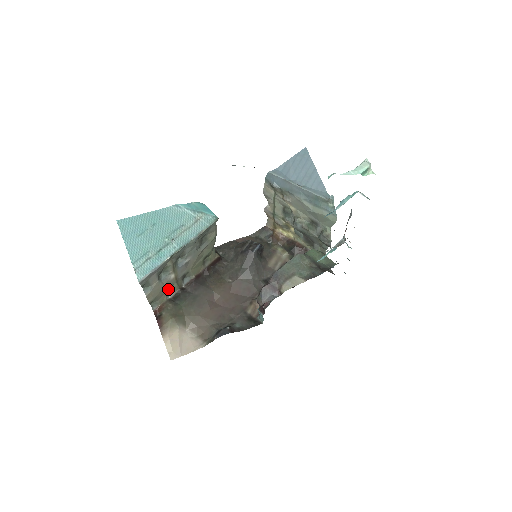
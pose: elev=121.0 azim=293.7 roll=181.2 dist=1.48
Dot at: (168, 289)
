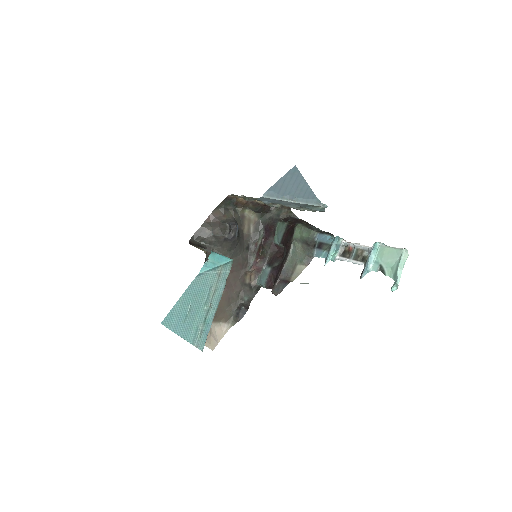
Dot at: occluded
